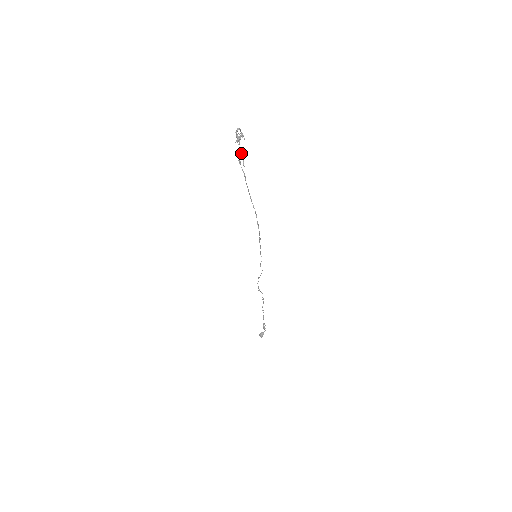
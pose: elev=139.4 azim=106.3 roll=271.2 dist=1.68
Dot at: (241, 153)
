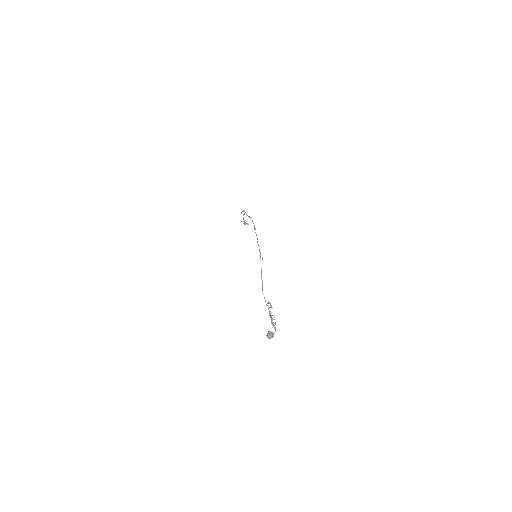
Dot at: (243, 214)
